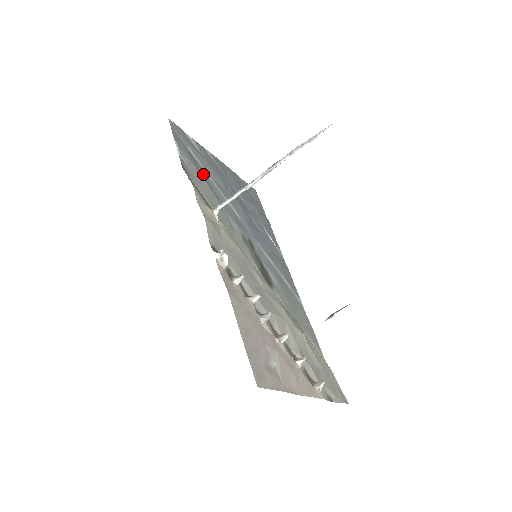
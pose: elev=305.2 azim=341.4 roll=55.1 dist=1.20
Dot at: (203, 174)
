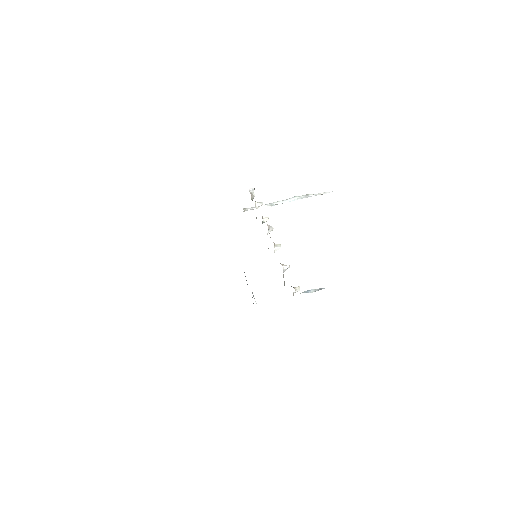
Dot at: occluded
